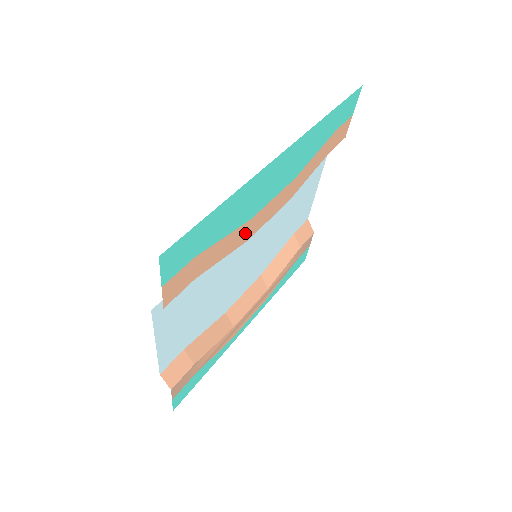
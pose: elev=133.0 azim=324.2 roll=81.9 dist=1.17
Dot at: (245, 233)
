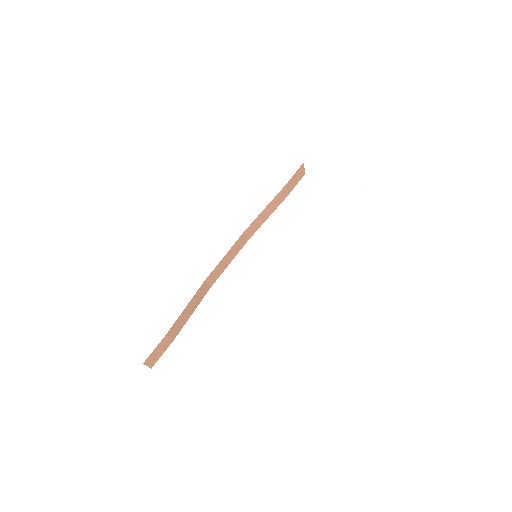
Dot at: occluded
